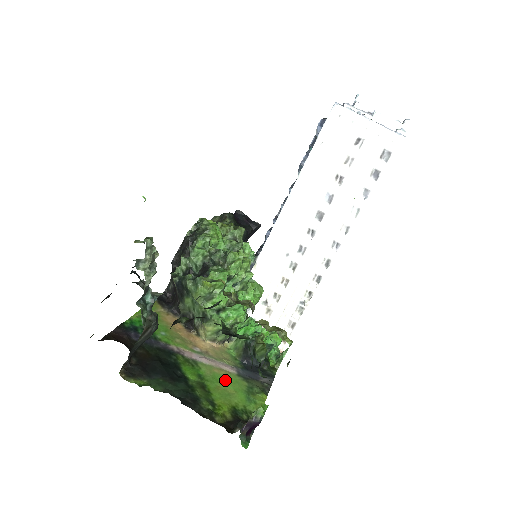
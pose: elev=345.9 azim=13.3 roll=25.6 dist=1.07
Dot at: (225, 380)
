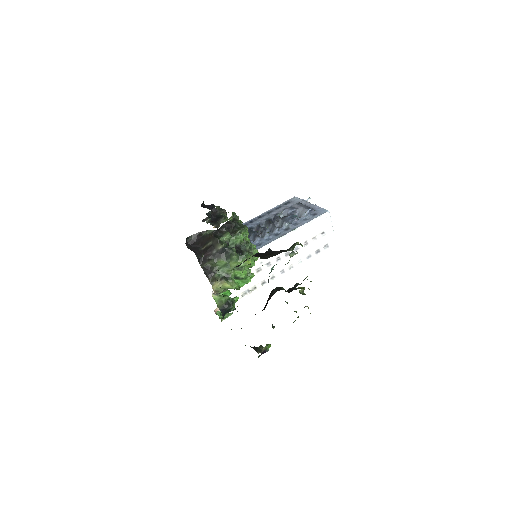
Dot at: occluded
